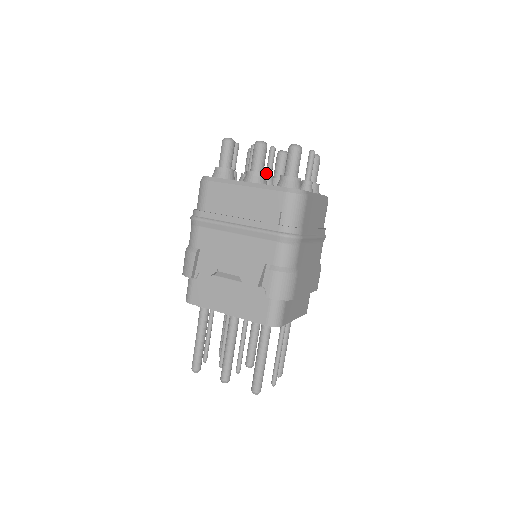
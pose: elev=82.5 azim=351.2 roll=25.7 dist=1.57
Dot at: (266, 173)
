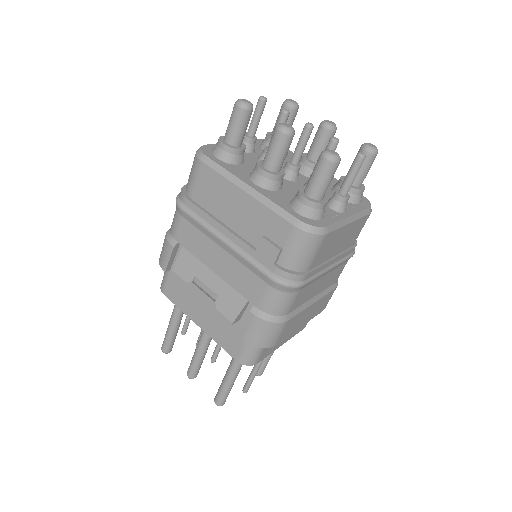
Dot at: (291, 159)
